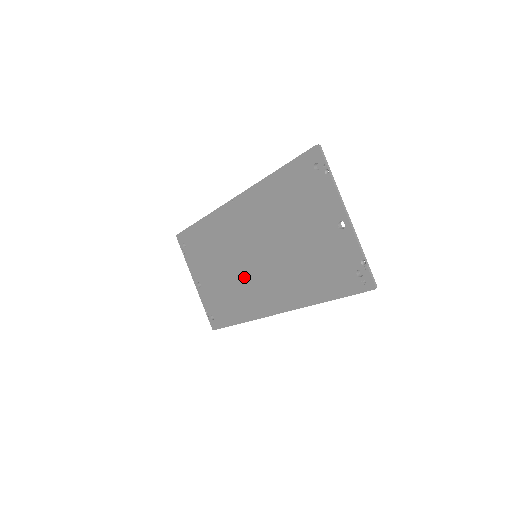
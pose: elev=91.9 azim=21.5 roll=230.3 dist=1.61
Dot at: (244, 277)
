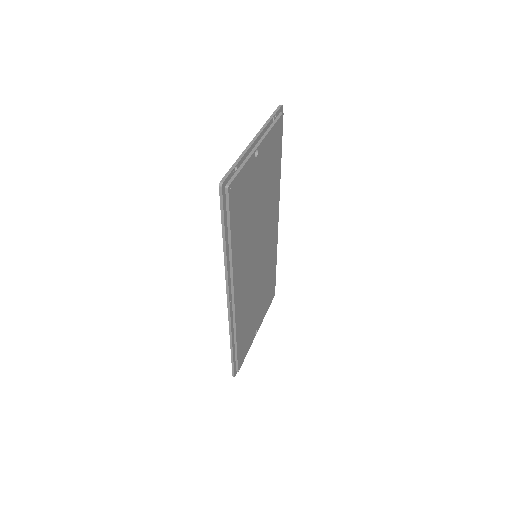
Dot at: occluded
